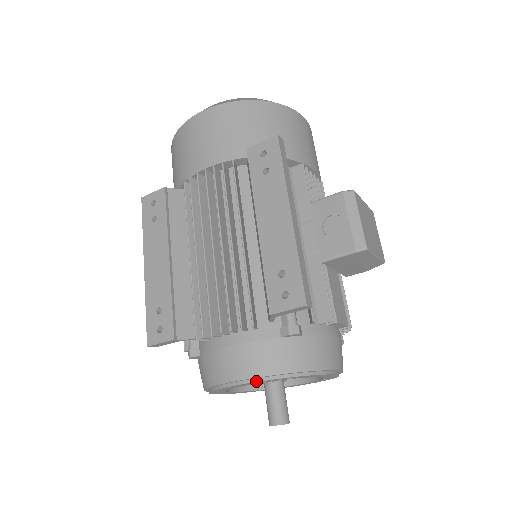
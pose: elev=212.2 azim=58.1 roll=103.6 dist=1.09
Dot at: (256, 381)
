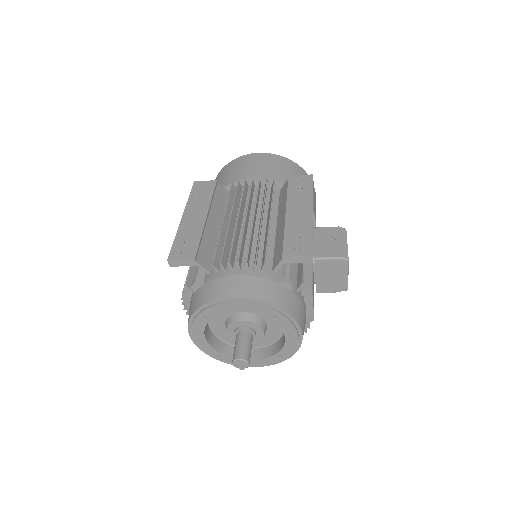
Dot at: (251, 303)
